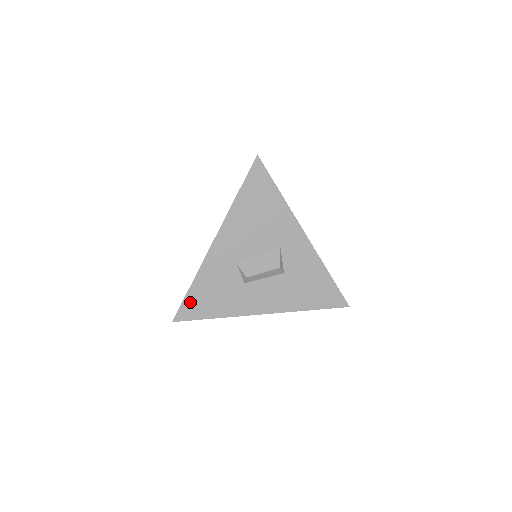
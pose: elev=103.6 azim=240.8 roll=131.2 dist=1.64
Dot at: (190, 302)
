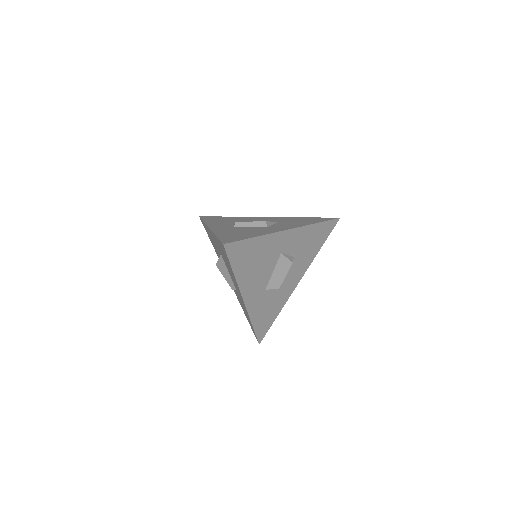
Dot at: (259, 330)
